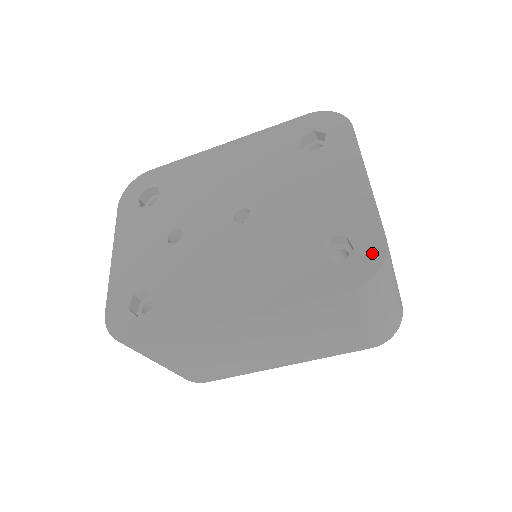
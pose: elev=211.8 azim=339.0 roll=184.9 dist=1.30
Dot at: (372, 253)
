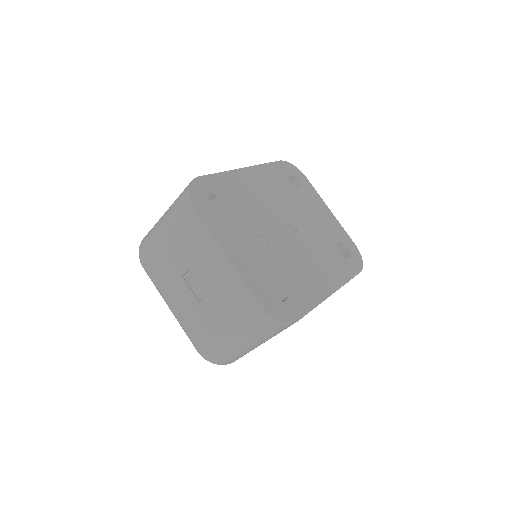
Dot at: (356, 252)
